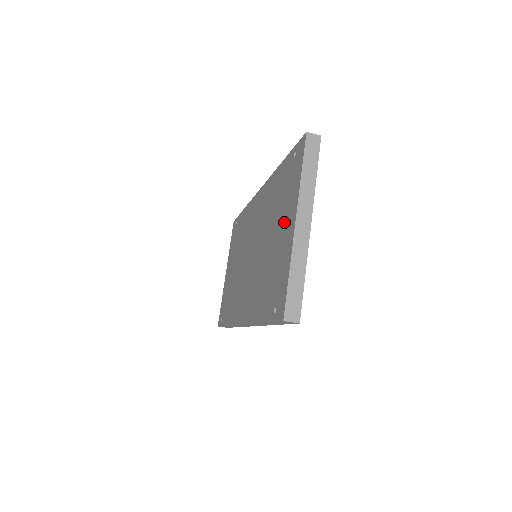
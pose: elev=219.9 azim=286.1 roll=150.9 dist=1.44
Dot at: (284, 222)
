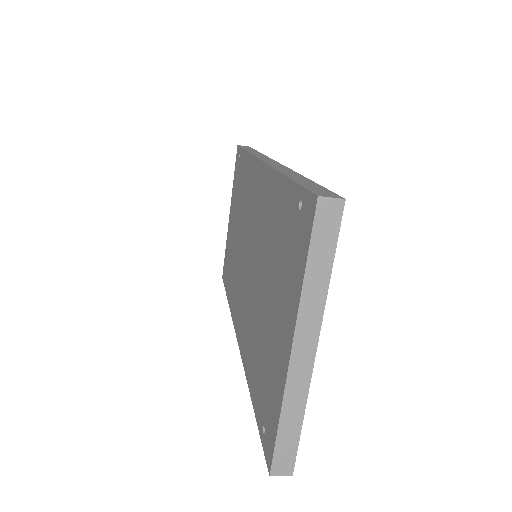
Dot at: (280, 310)
